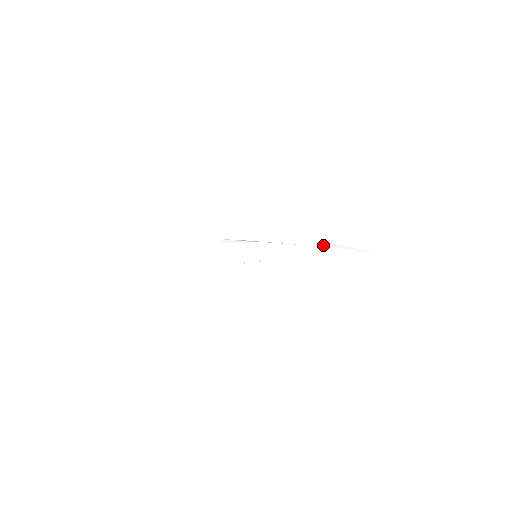
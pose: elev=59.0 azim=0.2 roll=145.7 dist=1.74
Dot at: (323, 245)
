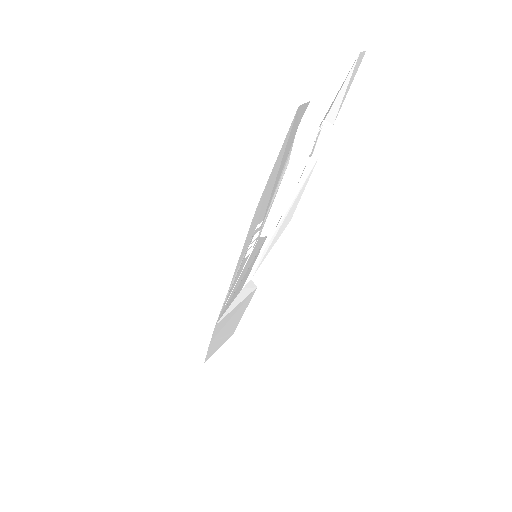
Dot at: (318, 149)
